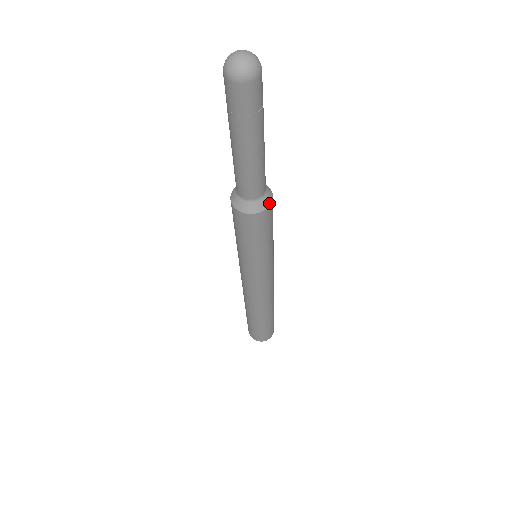
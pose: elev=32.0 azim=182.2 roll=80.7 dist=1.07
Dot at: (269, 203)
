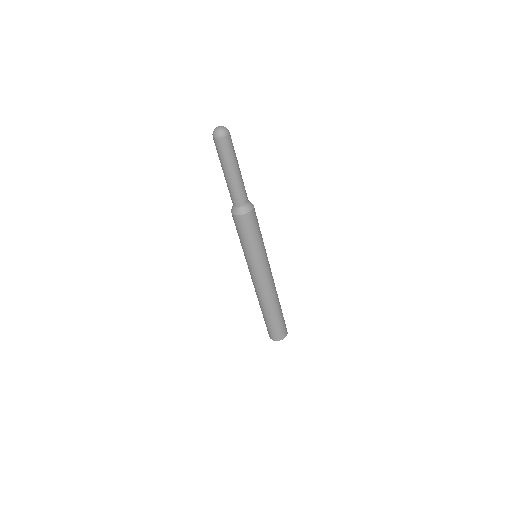
Dot at: (249, 210)
